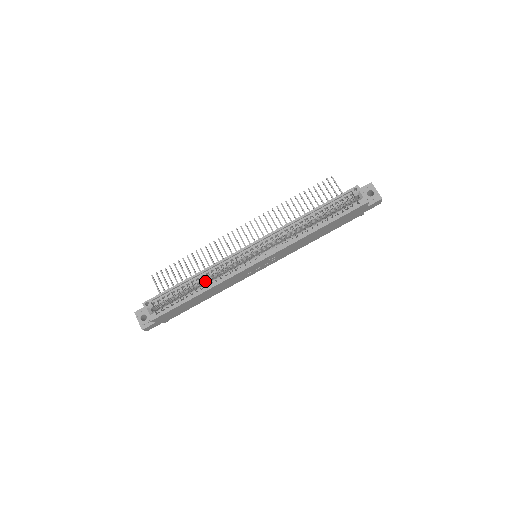
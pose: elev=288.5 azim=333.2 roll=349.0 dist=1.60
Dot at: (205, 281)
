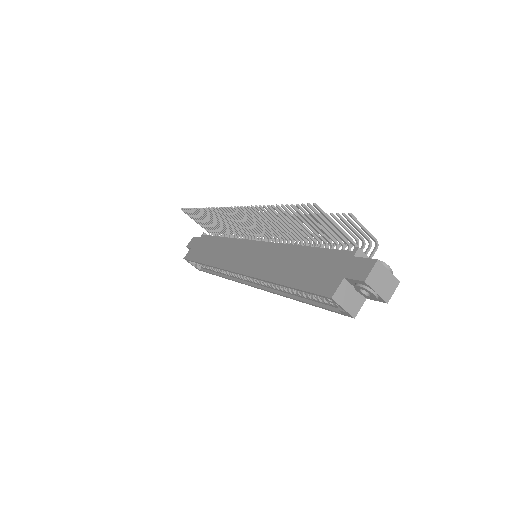
Dot at: occluded
